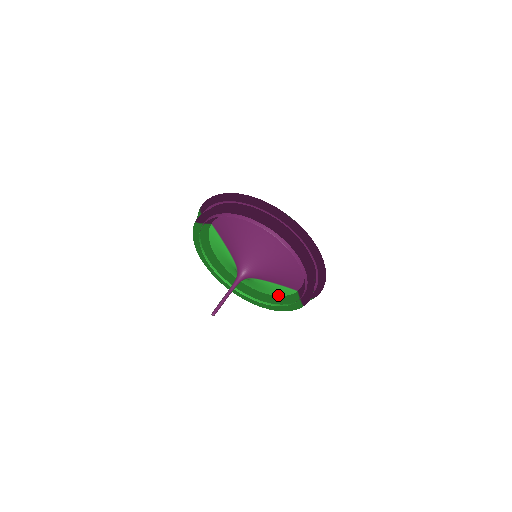
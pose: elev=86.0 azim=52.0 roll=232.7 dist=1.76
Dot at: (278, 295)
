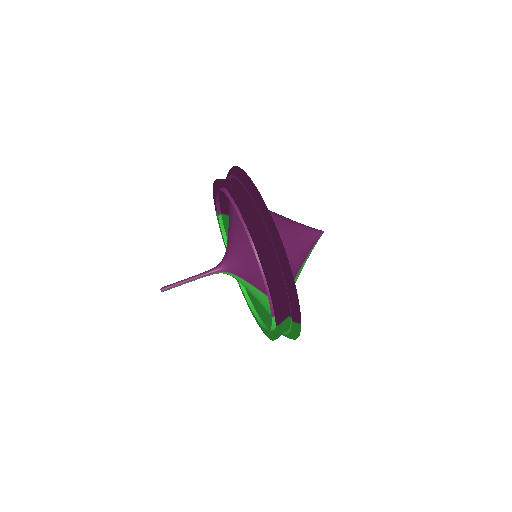
Dot at: occluded
